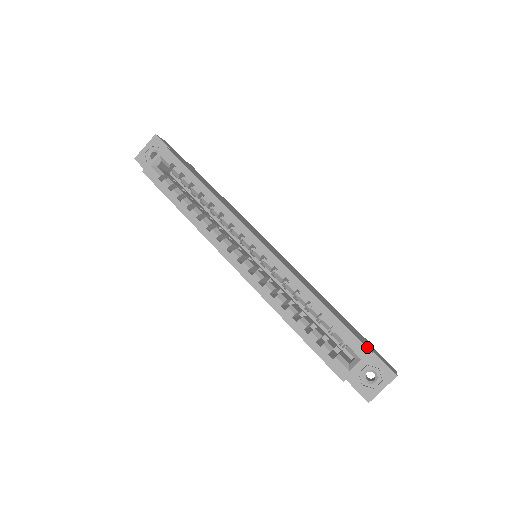
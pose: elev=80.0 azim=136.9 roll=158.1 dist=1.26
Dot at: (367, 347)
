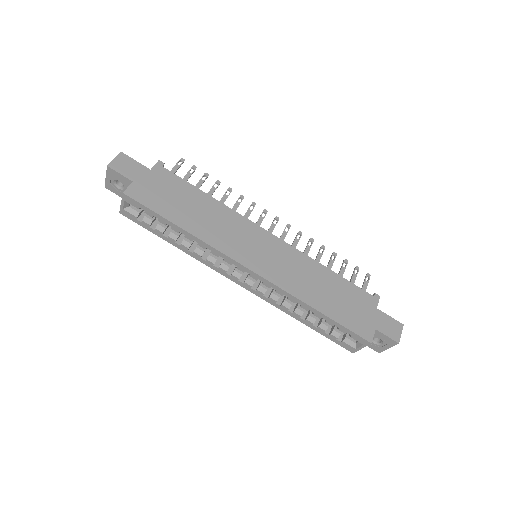
Dot at: (367, 335)
